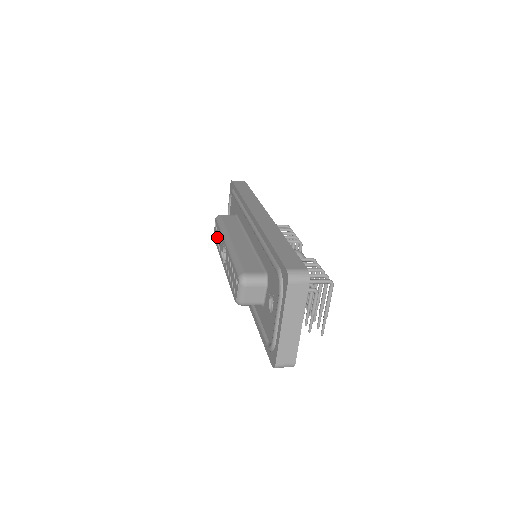
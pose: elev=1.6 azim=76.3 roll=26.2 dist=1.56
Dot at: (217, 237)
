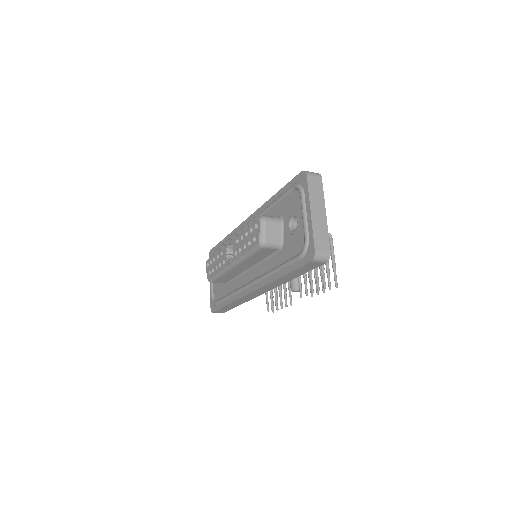
Dot at: (213, 266)
